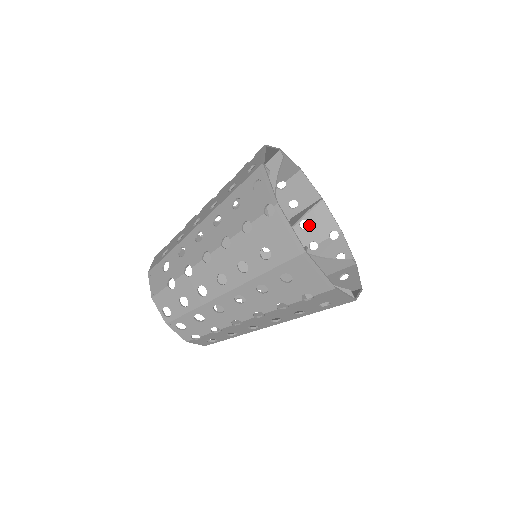
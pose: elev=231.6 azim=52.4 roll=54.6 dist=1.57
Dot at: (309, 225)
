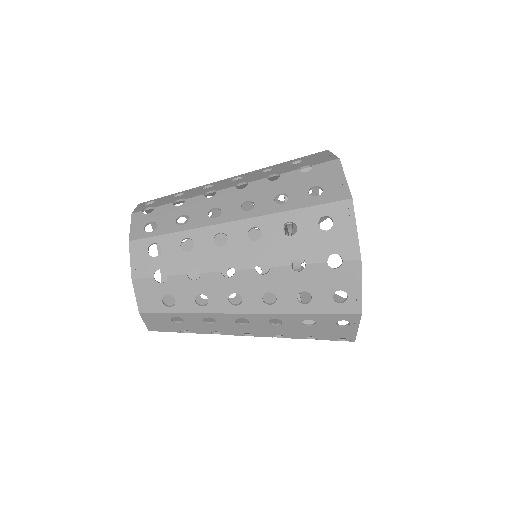
Dot at: occluded
